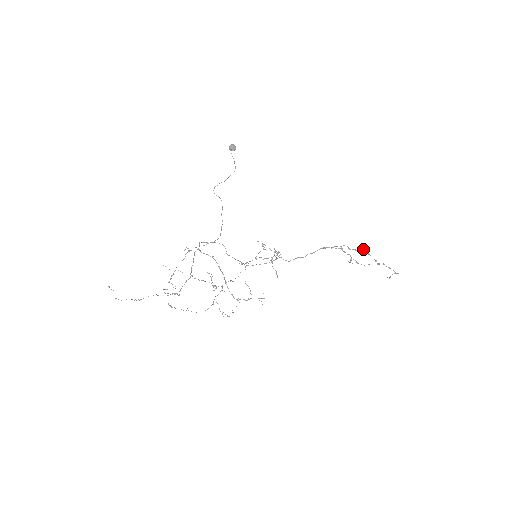
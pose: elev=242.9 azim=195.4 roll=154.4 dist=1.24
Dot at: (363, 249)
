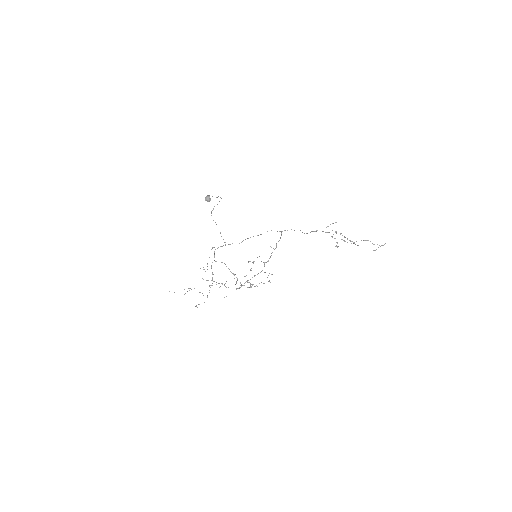
Dot at: occluded
